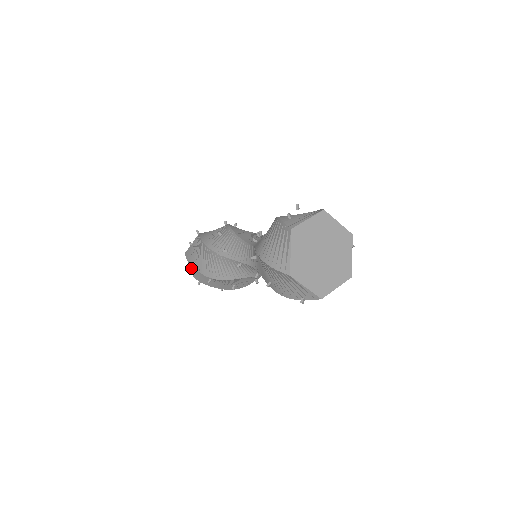
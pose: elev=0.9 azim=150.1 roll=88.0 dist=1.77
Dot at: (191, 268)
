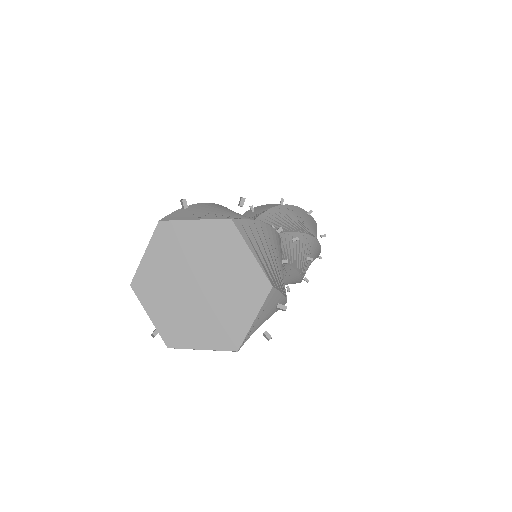
Dot at: occluded
